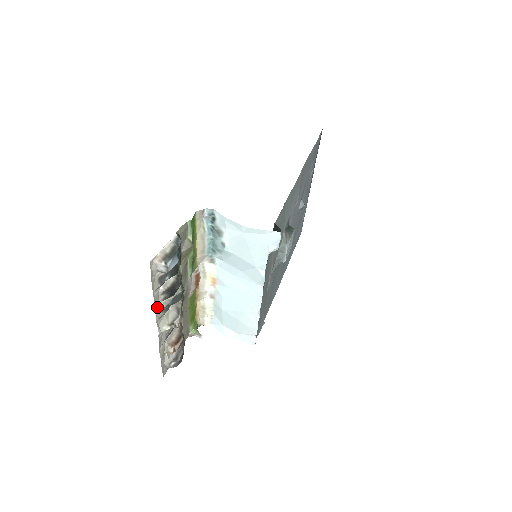
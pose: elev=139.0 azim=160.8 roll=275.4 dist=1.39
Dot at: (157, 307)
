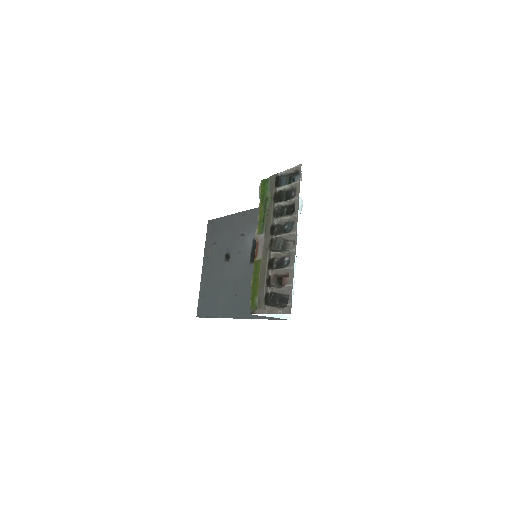
Dot at: (296, 214)
